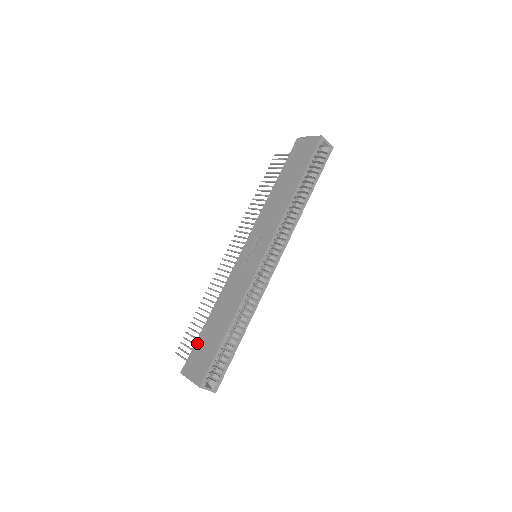
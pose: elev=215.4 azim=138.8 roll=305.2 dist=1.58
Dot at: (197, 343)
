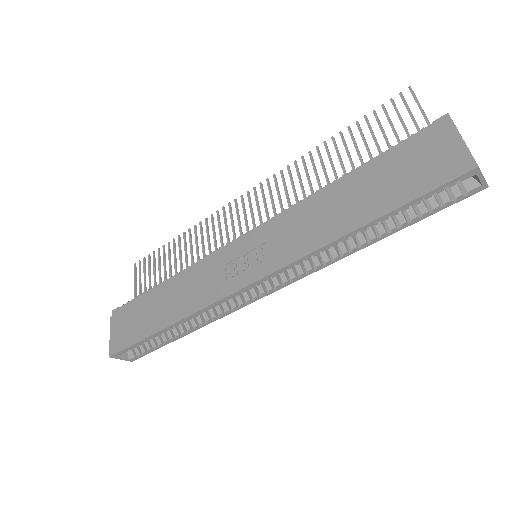
Dot at: (137, 301)
